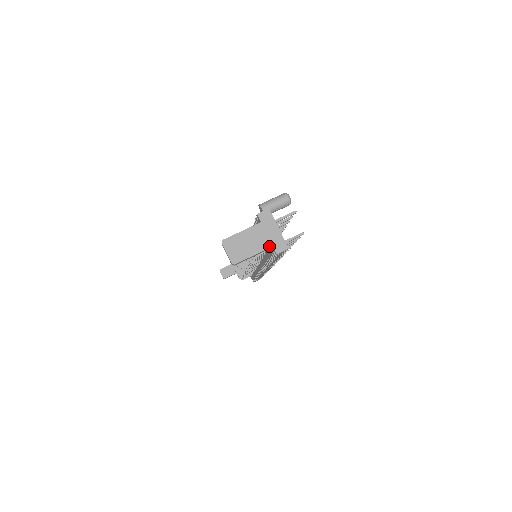
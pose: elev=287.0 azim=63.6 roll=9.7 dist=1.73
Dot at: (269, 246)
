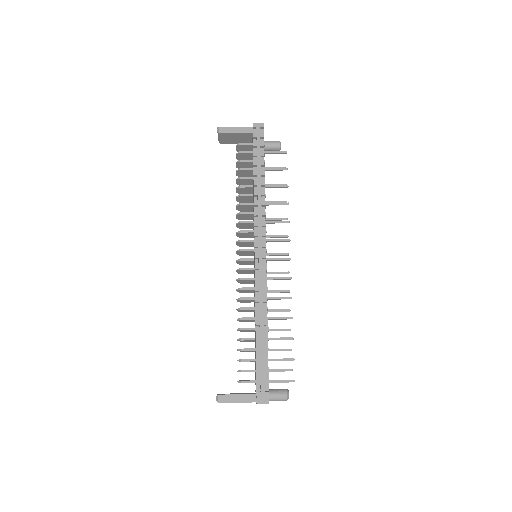
Dot at: (250, 127)
